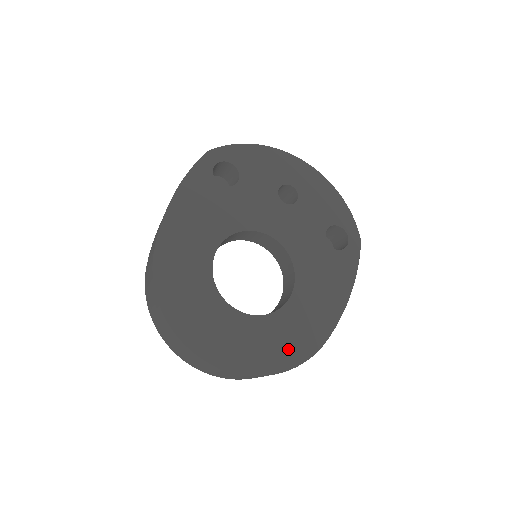
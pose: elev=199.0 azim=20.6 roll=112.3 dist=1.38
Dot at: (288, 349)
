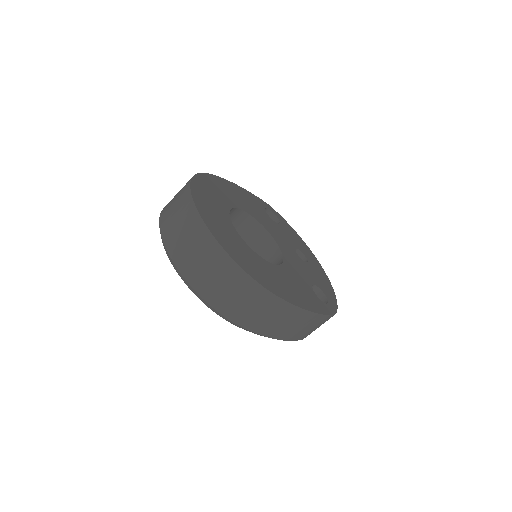
Dot at: (248, 264)
